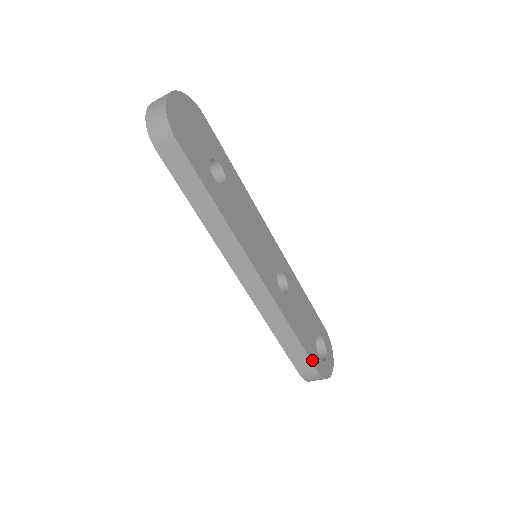
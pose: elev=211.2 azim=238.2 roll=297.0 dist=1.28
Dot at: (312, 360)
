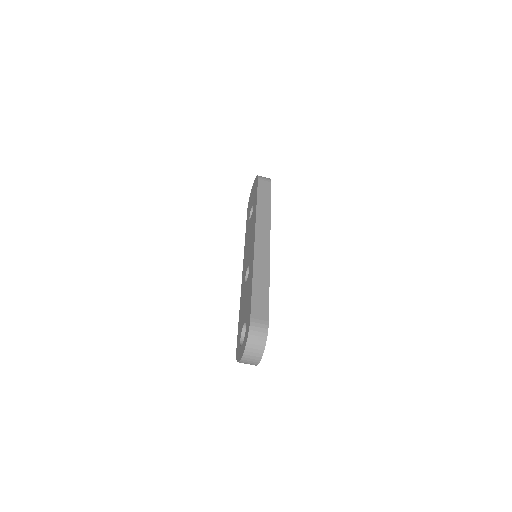
Dot at: (268, 312)
